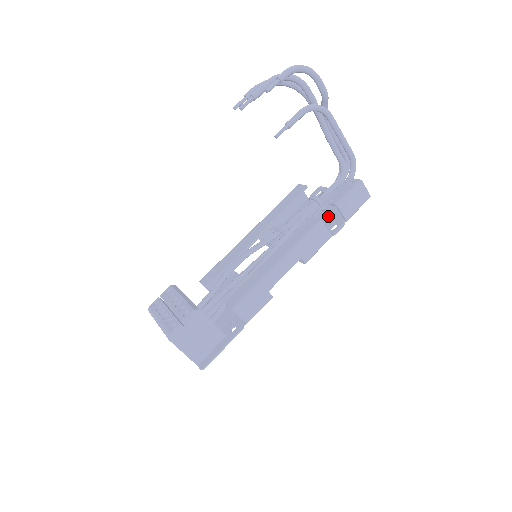
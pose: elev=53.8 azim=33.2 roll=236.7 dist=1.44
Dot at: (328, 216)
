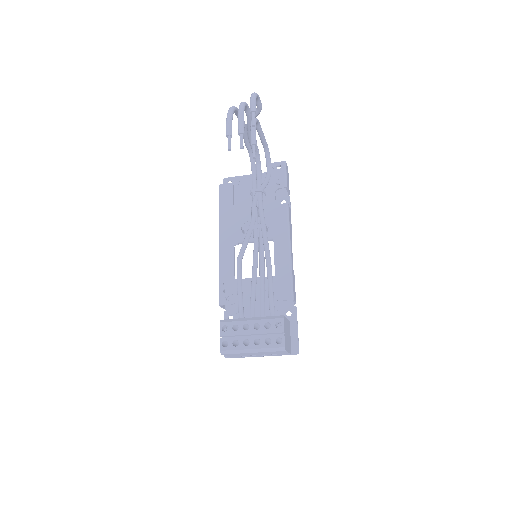
Dot at: (267, 198)
